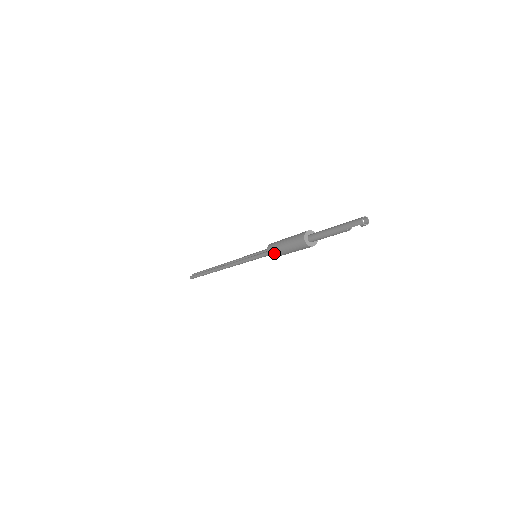
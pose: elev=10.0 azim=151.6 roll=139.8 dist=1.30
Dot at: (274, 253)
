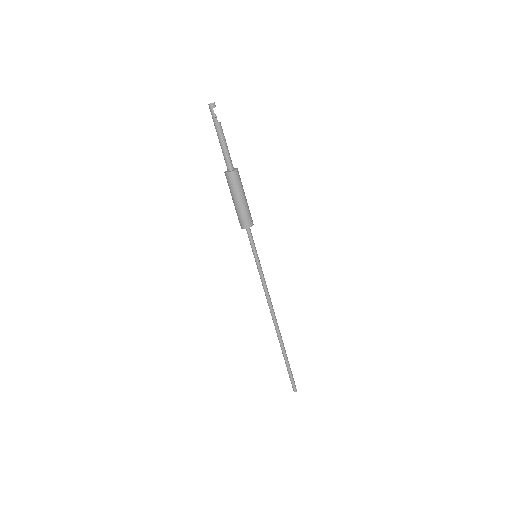
Dot at: (244, 220)
